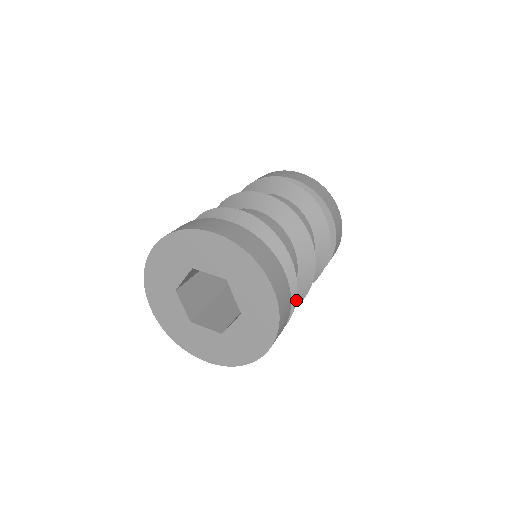
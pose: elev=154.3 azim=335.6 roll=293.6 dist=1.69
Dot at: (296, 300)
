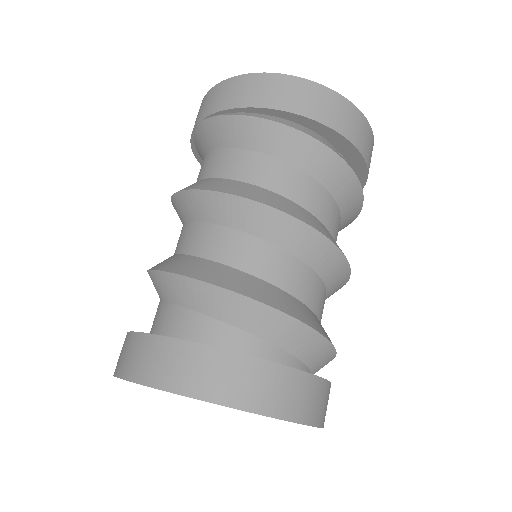
Dot at: occluded
